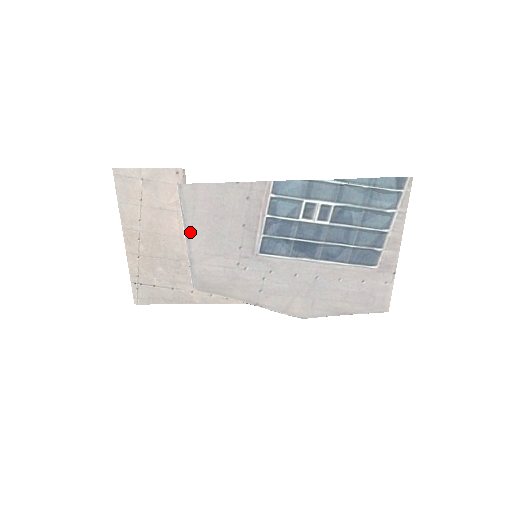
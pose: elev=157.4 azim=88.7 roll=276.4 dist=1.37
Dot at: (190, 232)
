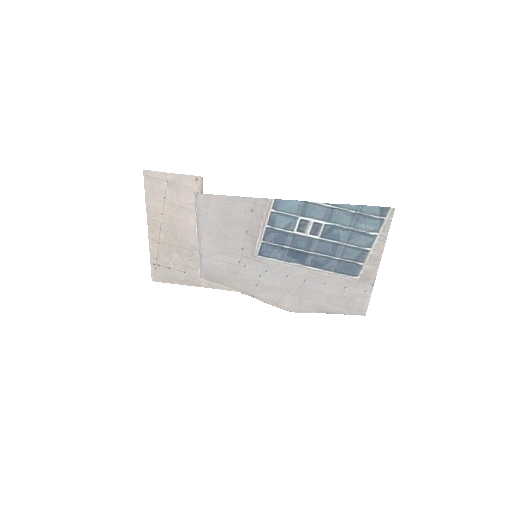
Dot at: (201, 232)
